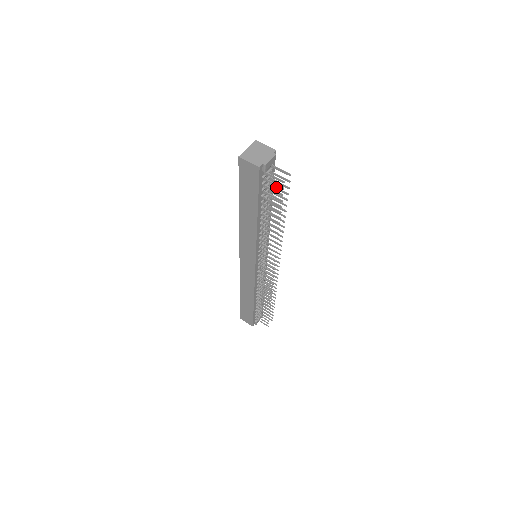
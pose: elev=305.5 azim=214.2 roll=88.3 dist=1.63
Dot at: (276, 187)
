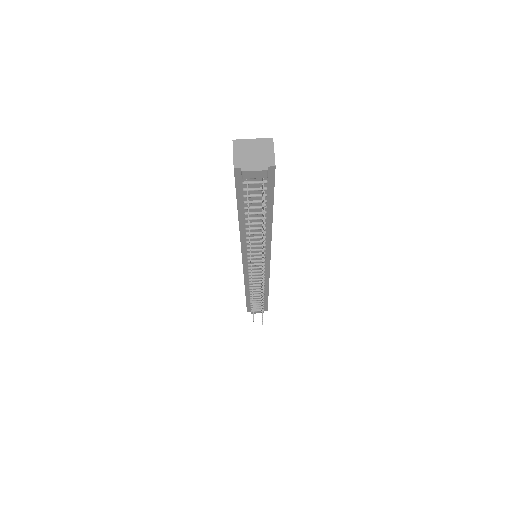
Dot at: occluded
